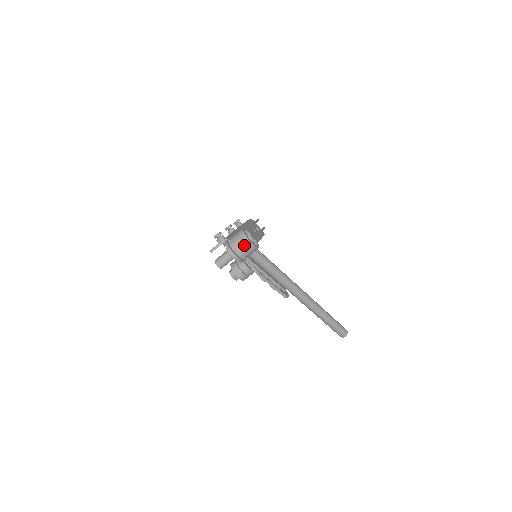
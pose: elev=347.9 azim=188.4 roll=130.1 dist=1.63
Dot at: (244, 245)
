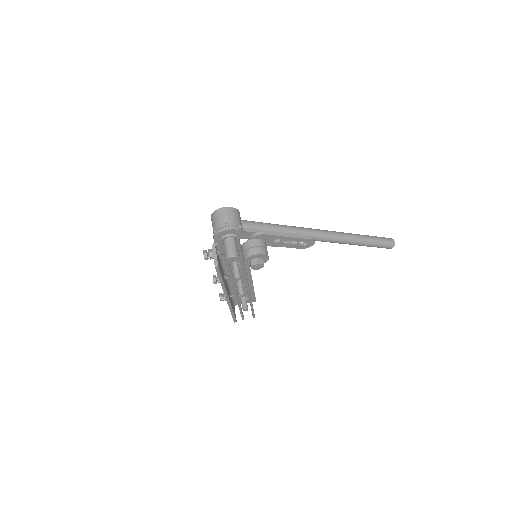
Dot at: (226, 214)
